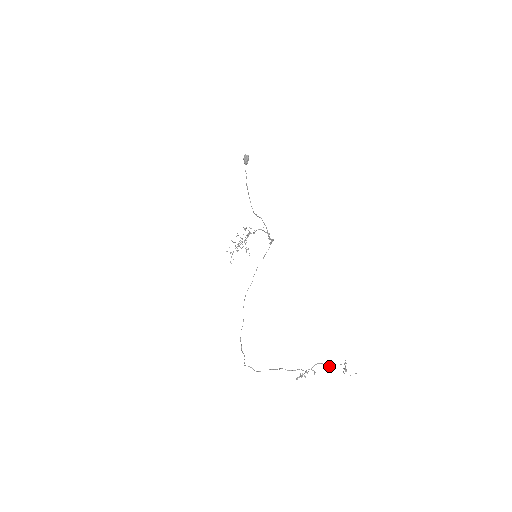
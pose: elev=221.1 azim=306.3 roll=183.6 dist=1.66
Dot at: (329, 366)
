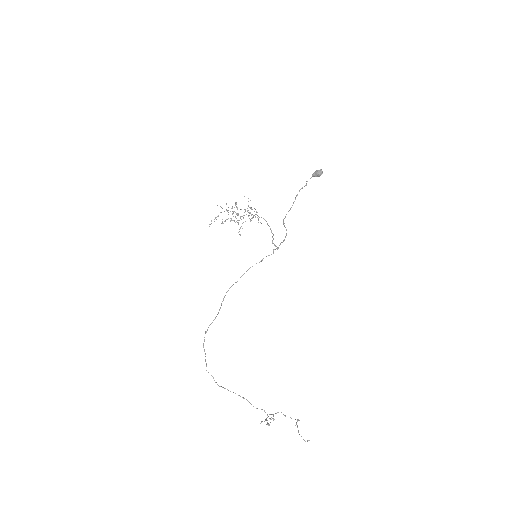
Dot at: occluded
